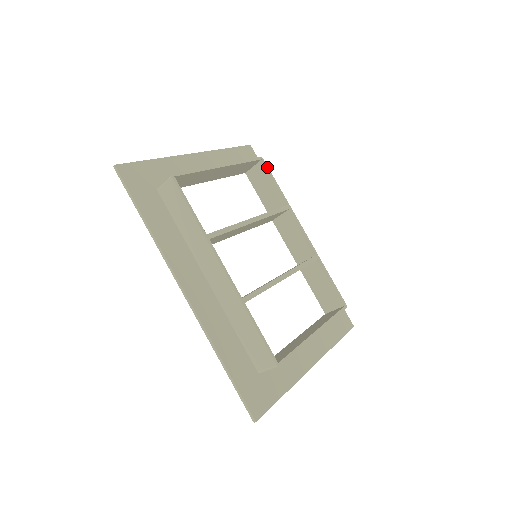
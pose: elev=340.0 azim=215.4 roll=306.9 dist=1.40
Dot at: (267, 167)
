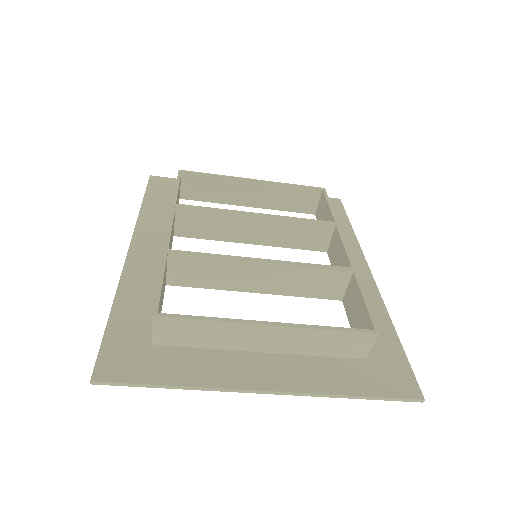
Dot at: (326, 195)
